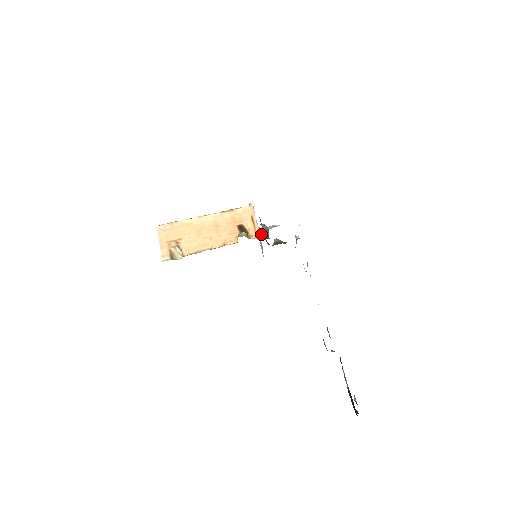
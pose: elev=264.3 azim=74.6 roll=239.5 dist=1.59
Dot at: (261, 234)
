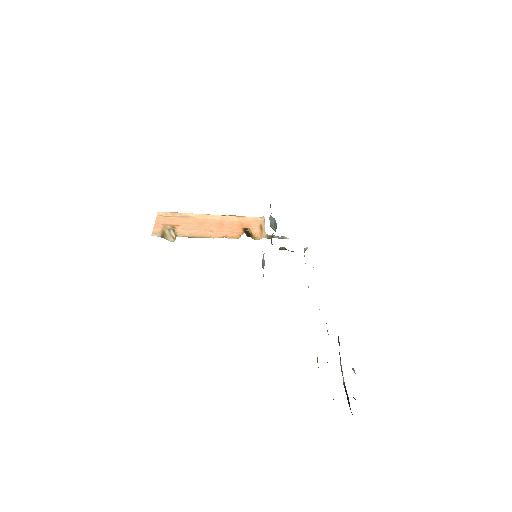
Dot at: (267, 238)
